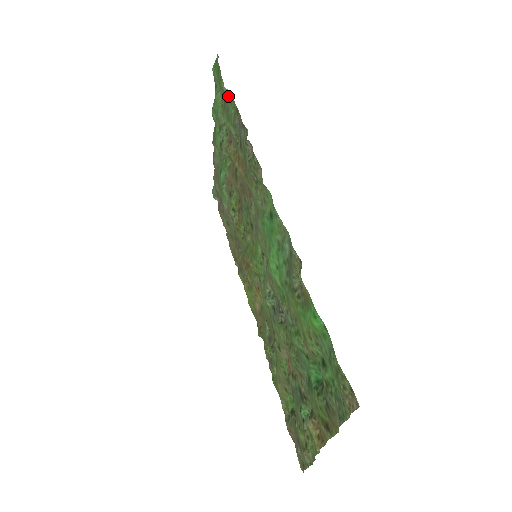
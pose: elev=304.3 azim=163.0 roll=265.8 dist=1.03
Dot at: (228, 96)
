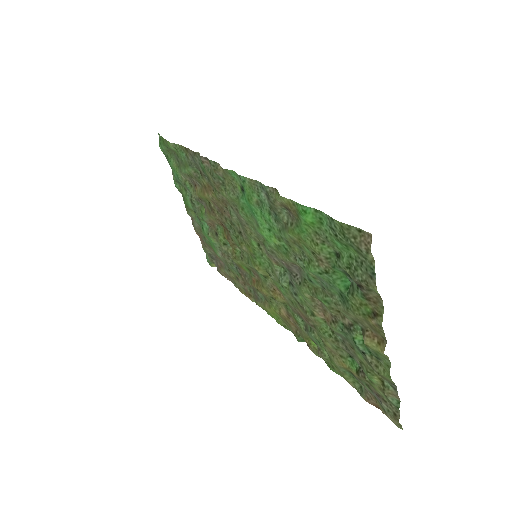
Dot at: (176, 147)
